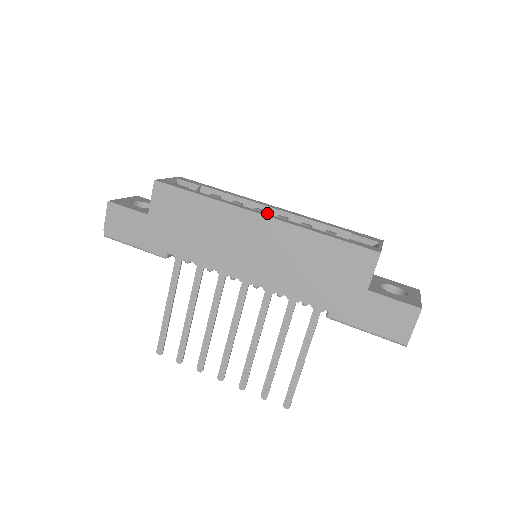
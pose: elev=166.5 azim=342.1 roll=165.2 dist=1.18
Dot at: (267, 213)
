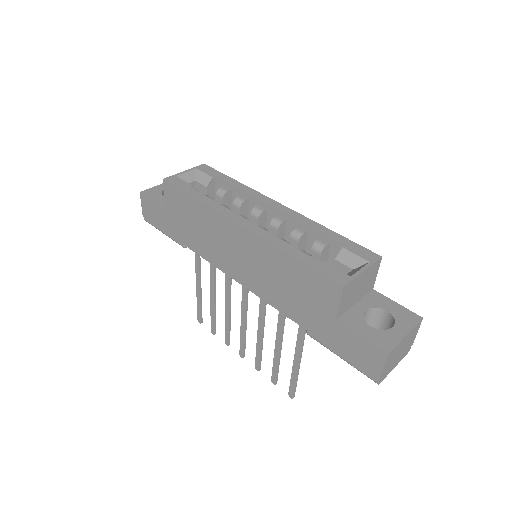
Dot at: (269, 211)
